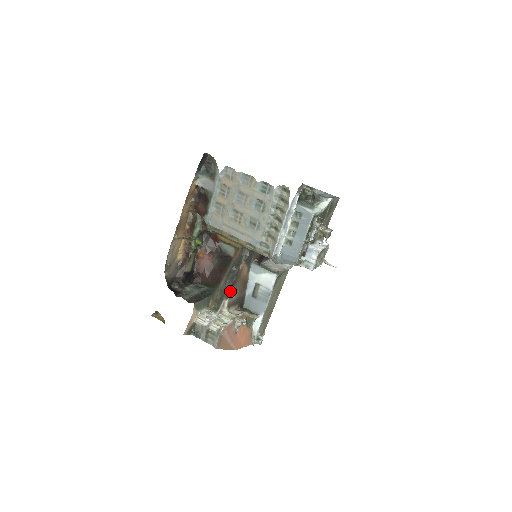
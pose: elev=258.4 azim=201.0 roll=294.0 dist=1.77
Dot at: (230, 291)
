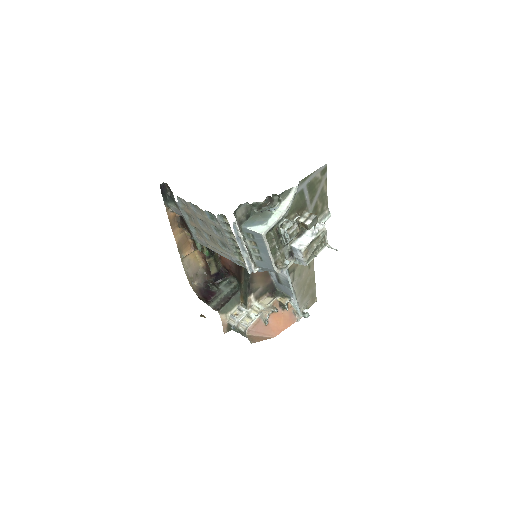
Dot at: (250, 288)
